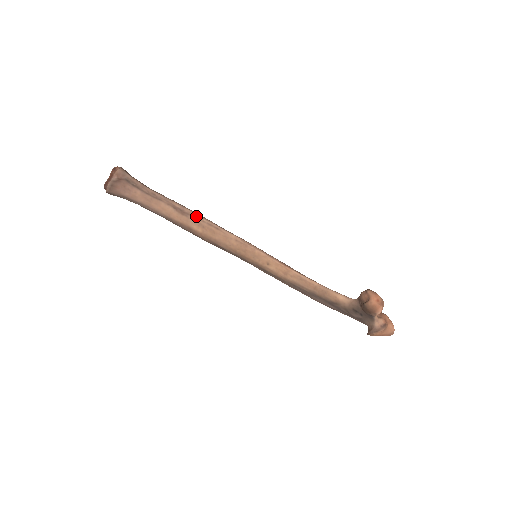
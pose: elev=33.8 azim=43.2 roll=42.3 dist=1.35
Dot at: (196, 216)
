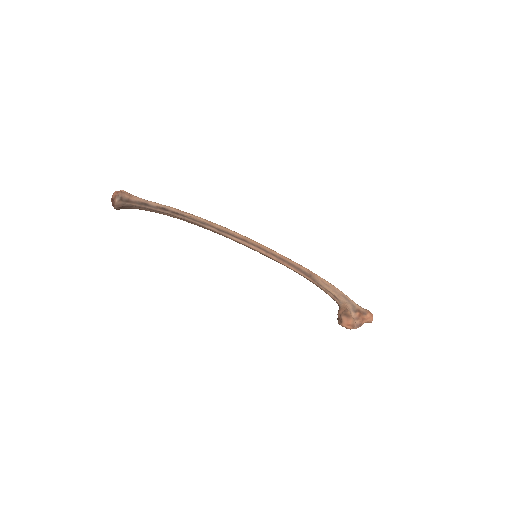
Dot at: (198, 224)
